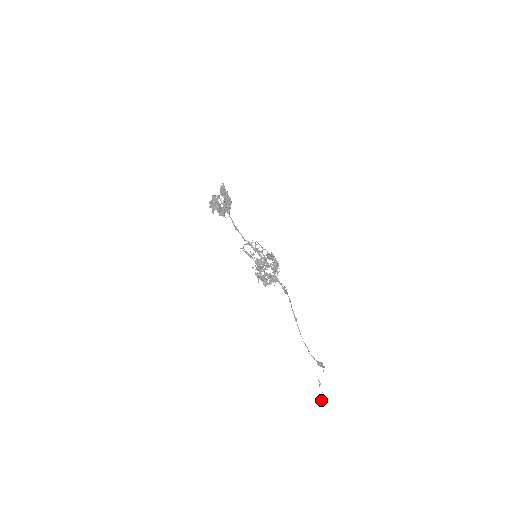
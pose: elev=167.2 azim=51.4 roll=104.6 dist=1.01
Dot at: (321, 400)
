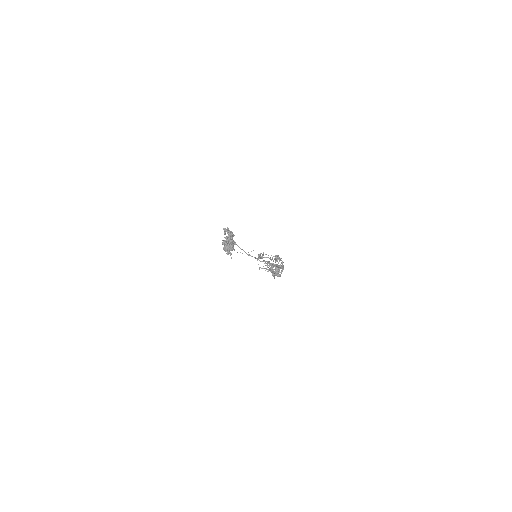
Dot at: occluded
